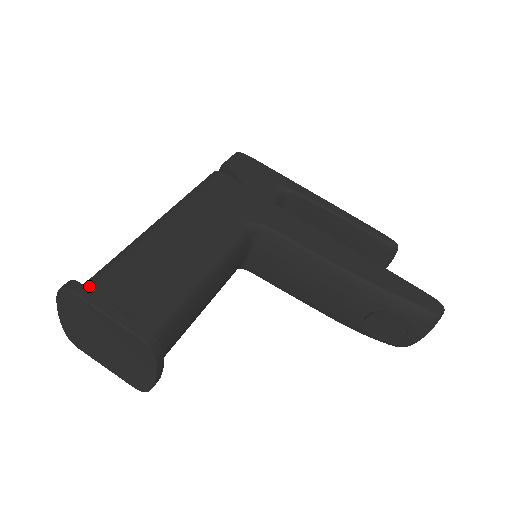
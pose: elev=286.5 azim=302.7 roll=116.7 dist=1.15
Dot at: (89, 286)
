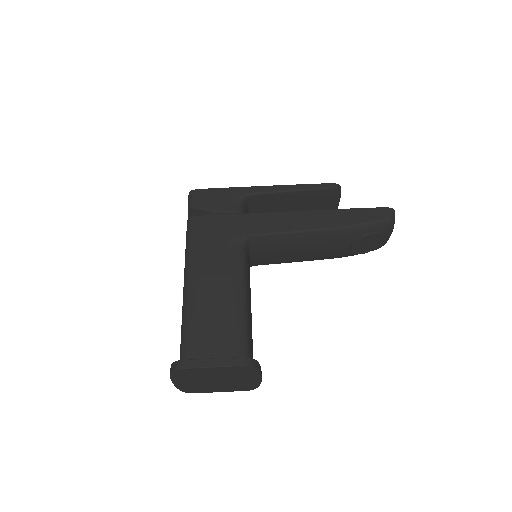
Dot at: (186, 357)
